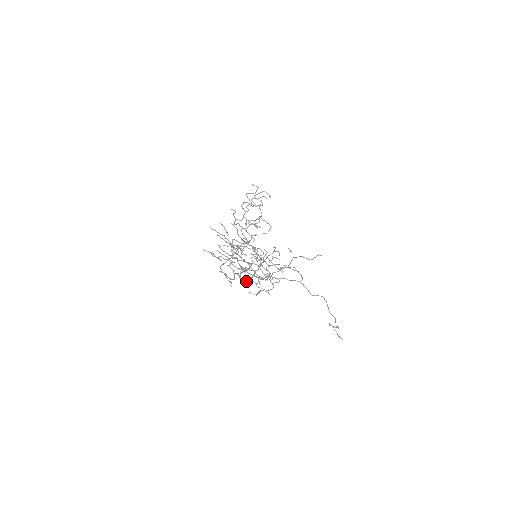
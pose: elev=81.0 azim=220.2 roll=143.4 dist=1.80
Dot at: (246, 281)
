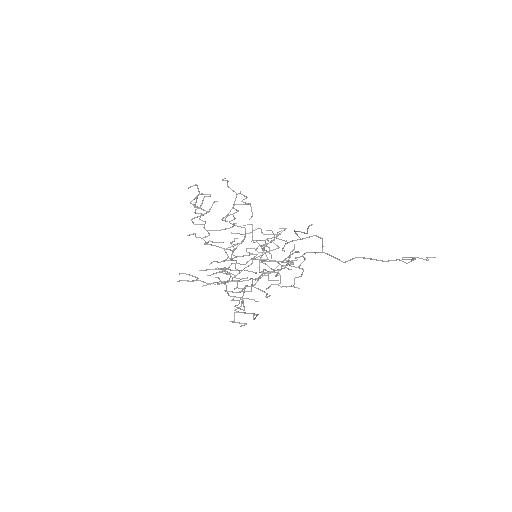
Dot at: (278, 269)
